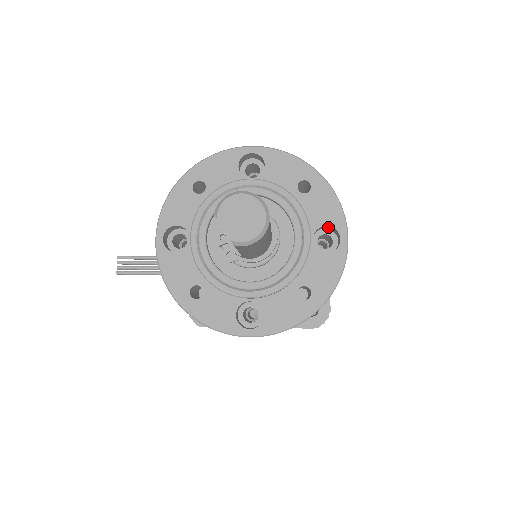
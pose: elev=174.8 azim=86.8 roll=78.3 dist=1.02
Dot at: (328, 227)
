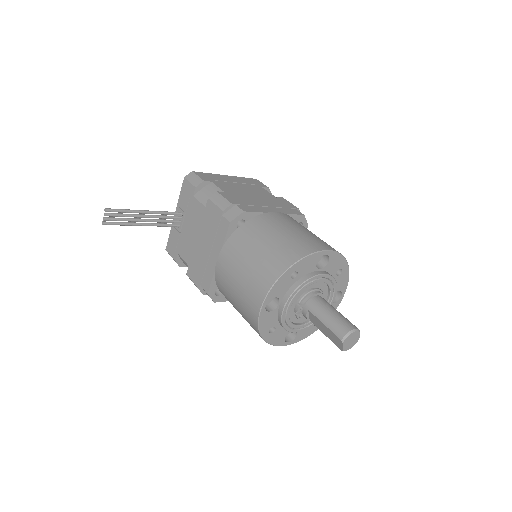
Dot at: (337, 289)
